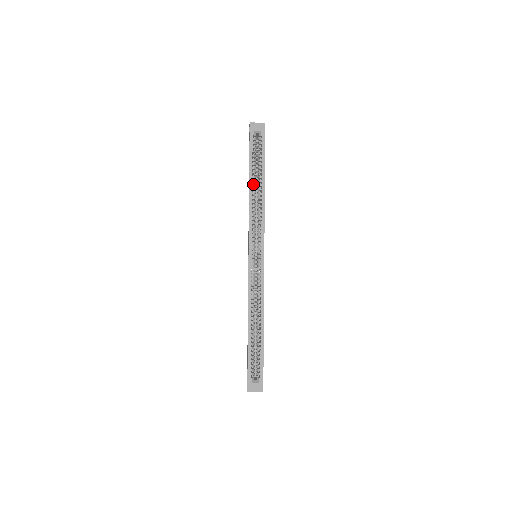
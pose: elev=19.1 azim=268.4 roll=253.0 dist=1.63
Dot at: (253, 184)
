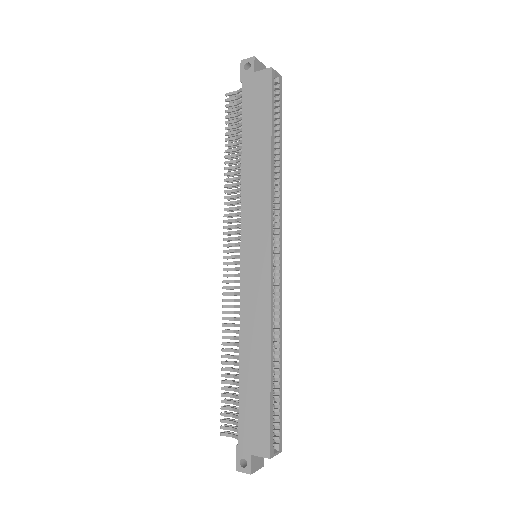
Dot at: occluded
